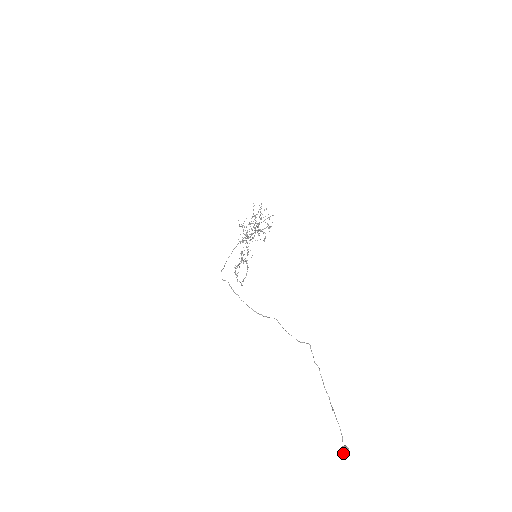
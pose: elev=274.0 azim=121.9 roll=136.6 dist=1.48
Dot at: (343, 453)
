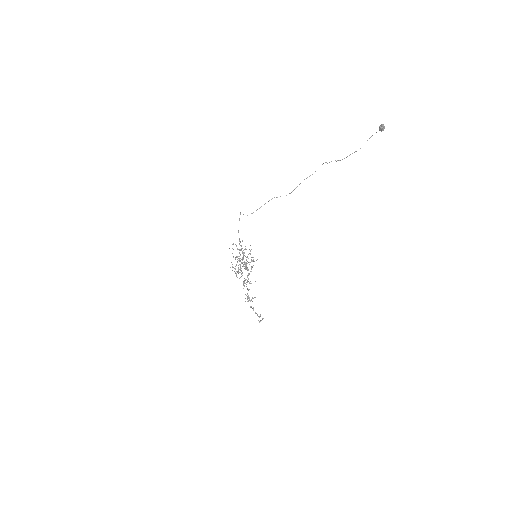
Dot at: (380, 125)
